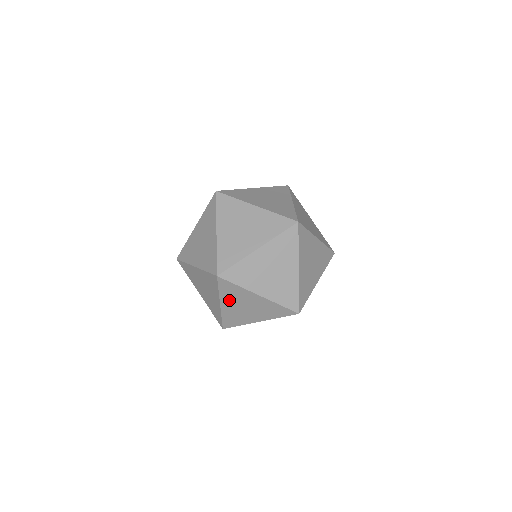
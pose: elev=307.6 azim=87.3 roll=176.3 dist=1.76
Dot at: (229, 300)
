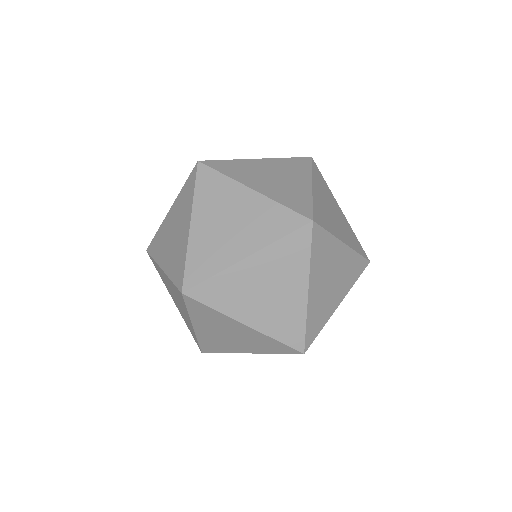
Dot at: (204, 323)
